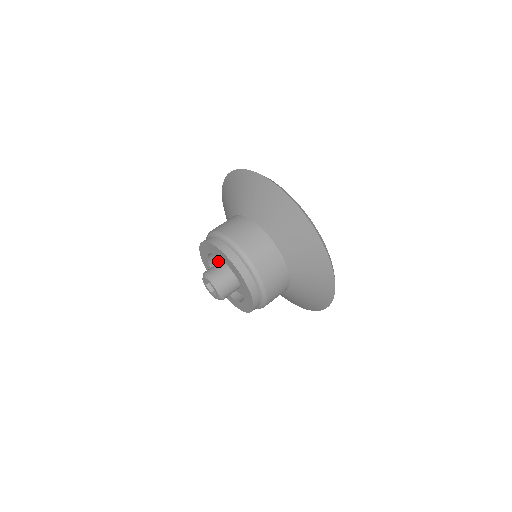
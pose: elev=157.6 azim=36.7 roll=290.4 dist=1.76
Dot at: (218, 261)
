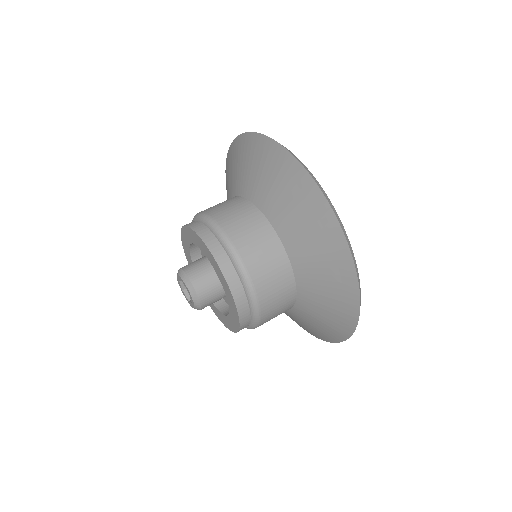
Dot at: occluded
